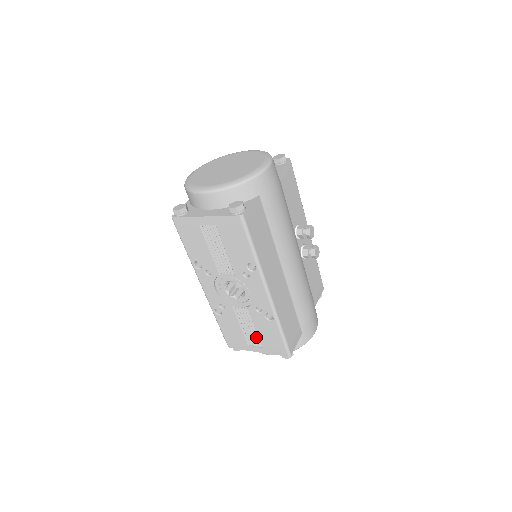
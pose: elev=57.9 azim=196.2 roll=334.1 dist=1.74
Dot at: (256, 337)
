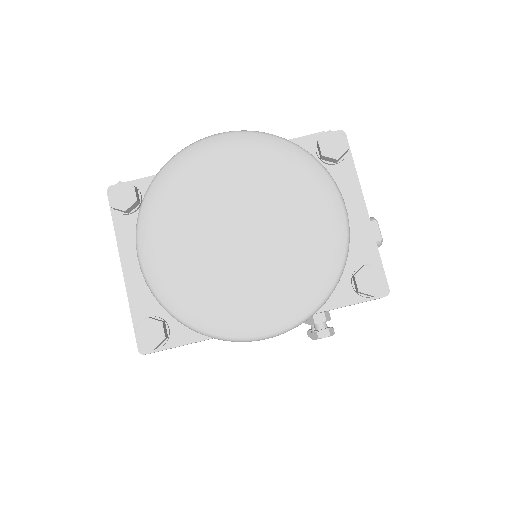
Dot at: occluded
